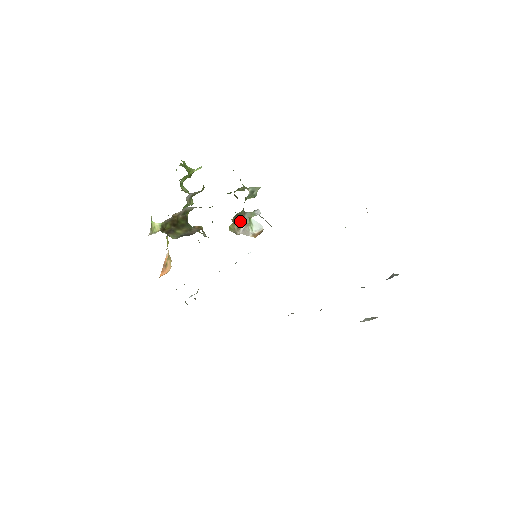
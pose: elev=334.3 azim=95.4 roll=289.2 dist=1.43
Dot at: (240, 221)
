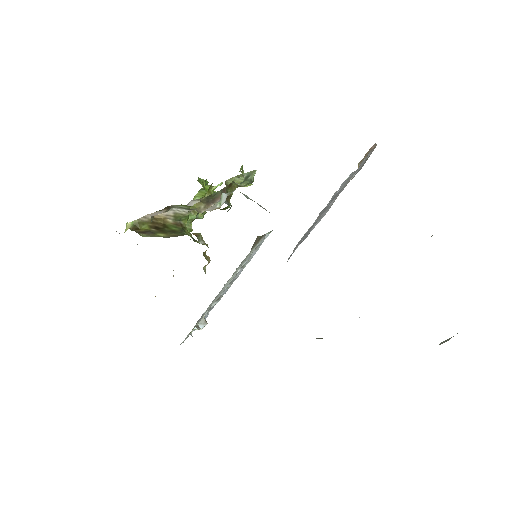
Dot at: (213, 201)
